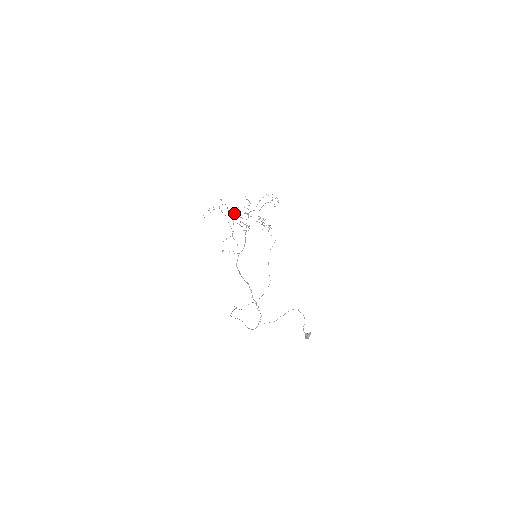
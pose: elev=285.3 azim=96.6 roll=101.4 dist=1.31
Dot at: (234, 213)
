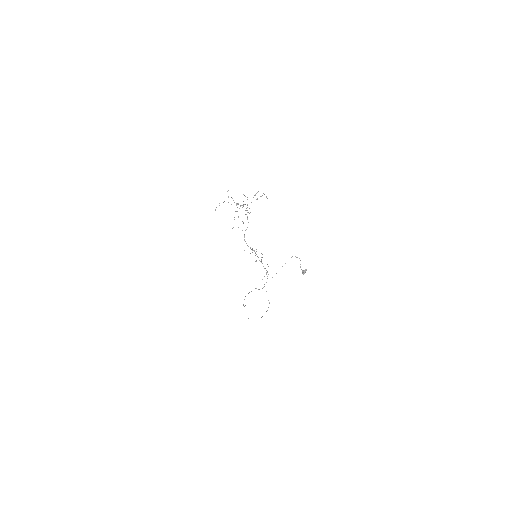
Dot at: occluded
